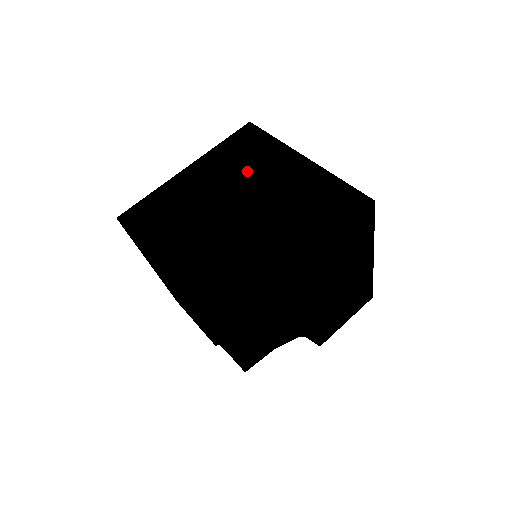
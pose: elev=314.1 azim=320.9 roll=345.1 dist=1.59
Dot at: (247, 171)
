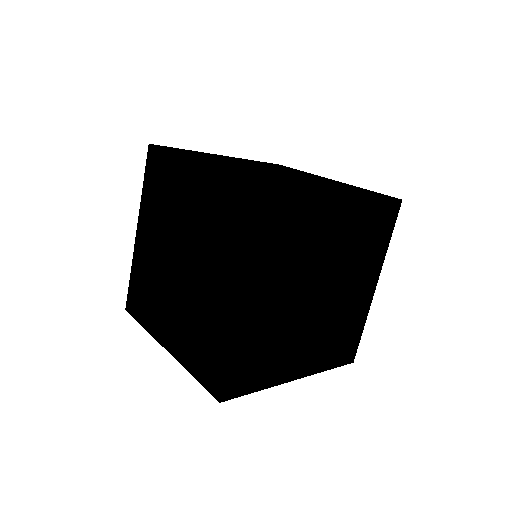
Dot at: (211, 239)
